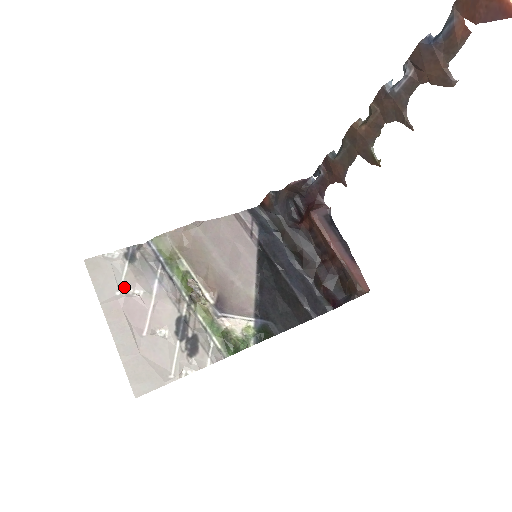
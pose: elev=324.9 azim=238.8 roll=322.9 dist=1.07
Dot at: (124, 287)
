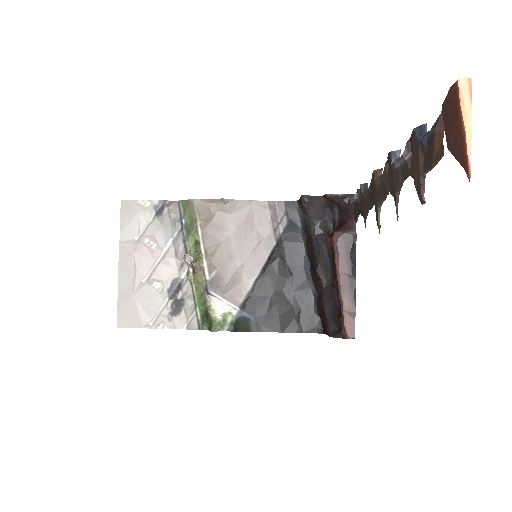
Dot at: (142, 235)
